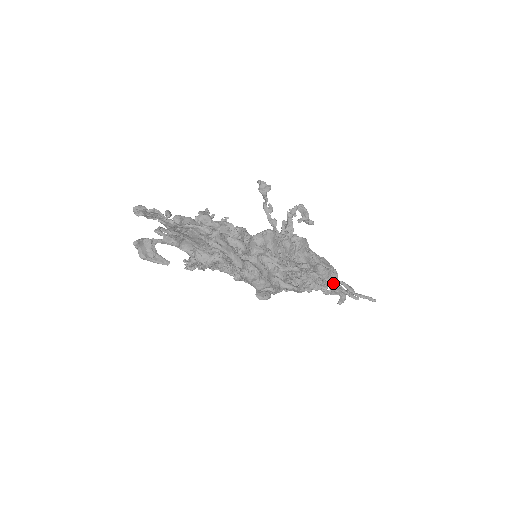
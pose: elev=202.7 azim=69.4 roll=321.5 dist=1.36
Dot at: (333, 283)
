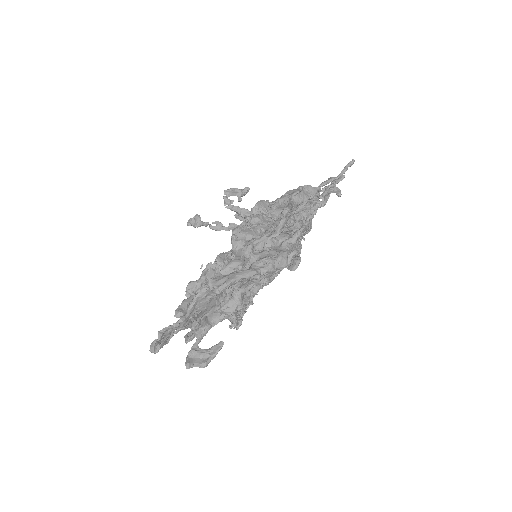
Dot at: (317, 194)
